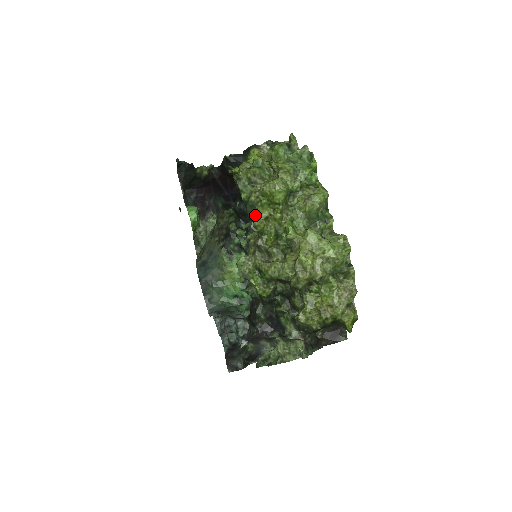
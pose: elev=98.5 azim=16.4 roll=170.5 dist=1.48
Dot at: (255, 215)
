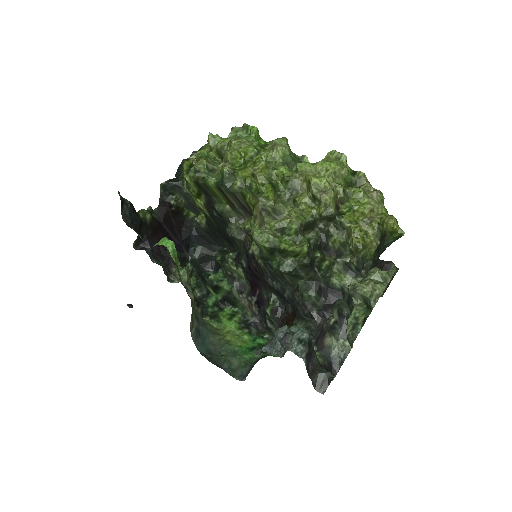
Dot at: (239, 183)
